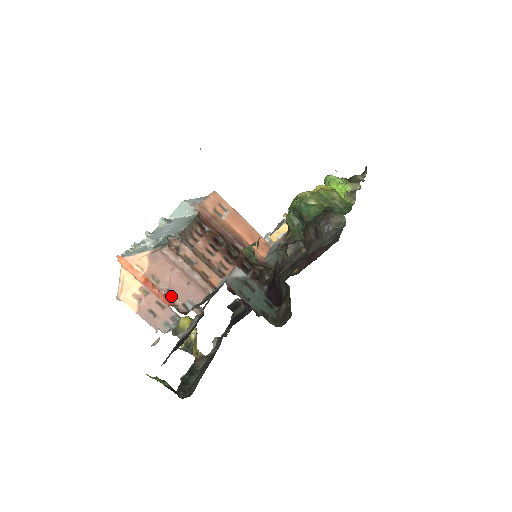
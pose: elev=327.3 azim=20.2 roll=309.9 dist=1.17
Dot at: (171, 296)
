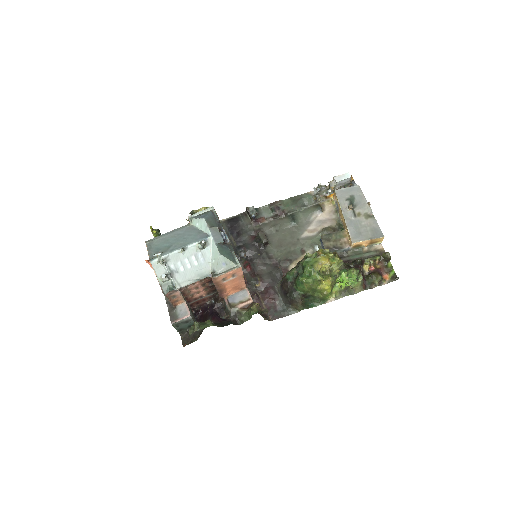
Dot at: occluded
